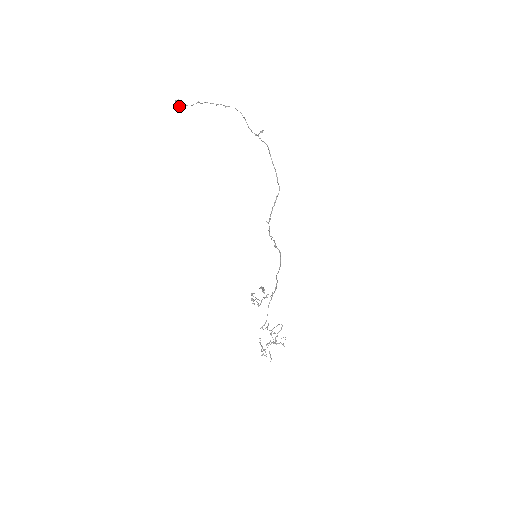
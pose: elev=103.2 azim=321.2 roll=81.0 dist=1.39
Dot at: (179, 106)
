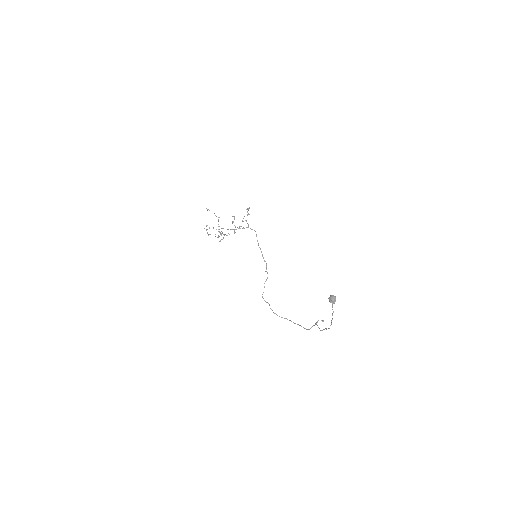
Dot at: (330, 299)
